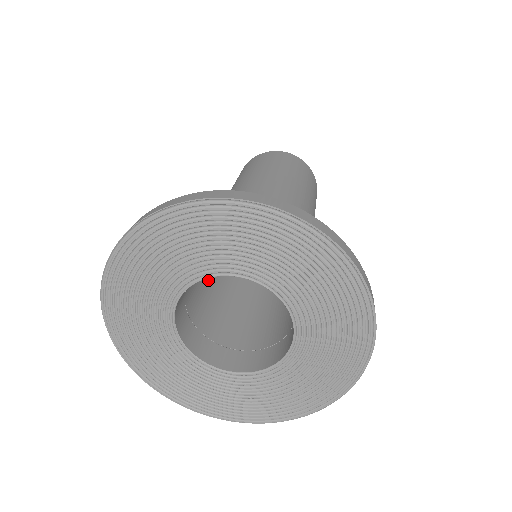
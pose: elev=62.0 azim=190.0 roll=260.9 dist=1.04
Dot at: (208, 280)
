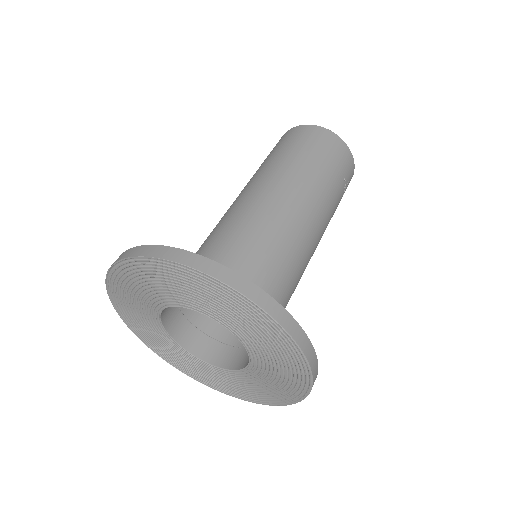
Dot at: occluded
